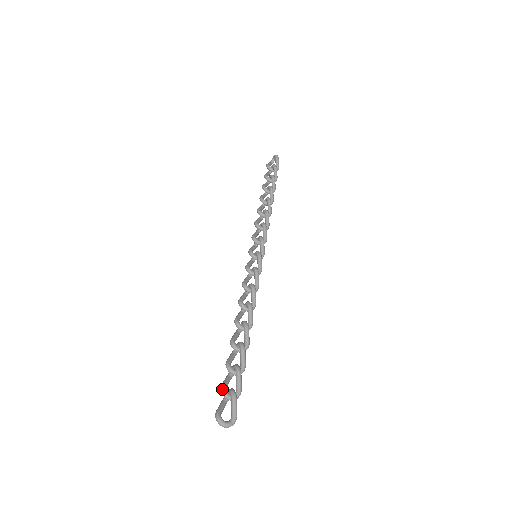
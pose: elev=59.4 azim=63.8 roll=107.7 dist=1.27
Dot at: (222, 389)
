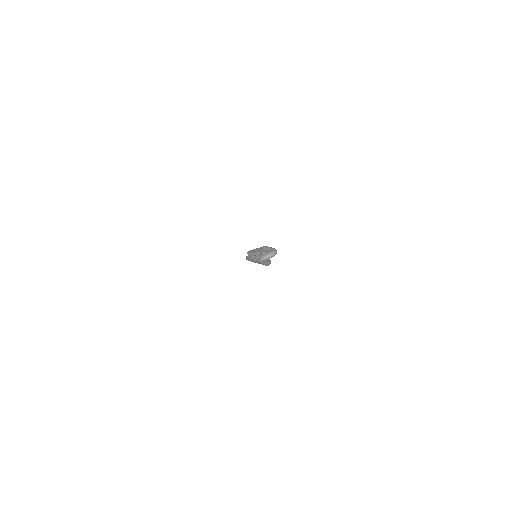
Dot at: (257, 259)
